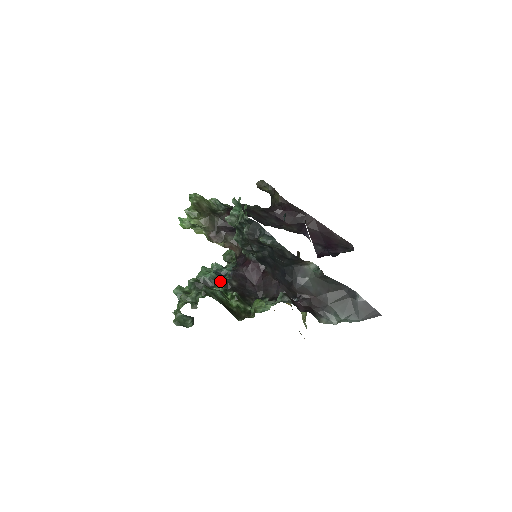
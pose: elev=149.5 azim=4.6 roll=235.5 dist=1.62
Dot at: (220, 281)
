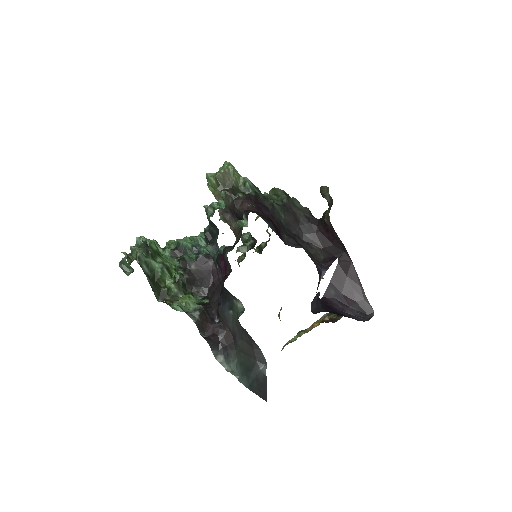
Dot at: (182, 256)
